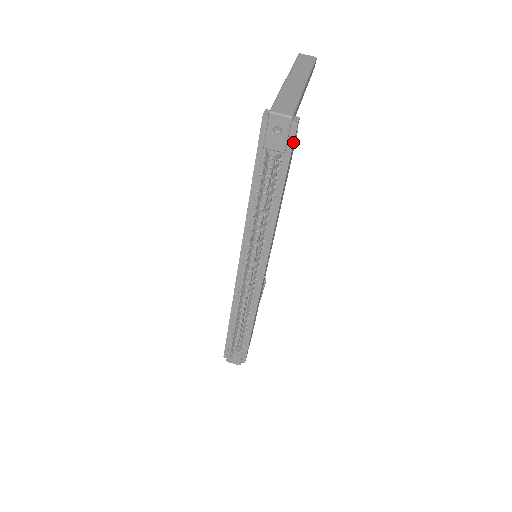
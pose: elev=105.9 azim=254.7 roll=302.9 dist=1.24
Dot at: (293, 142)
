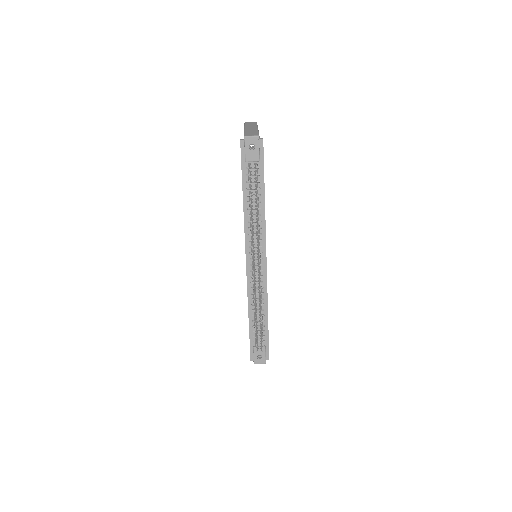
Dot at: (263, 153)
